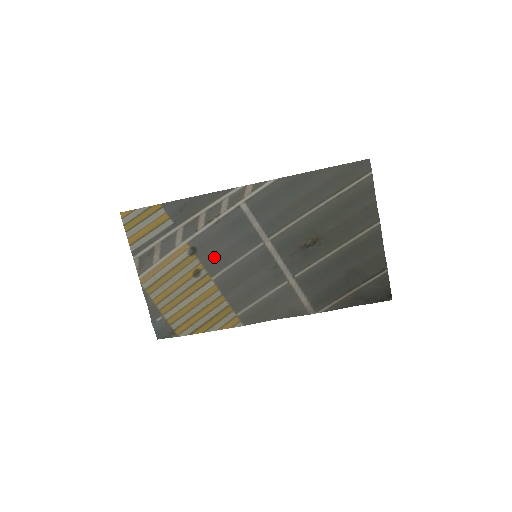
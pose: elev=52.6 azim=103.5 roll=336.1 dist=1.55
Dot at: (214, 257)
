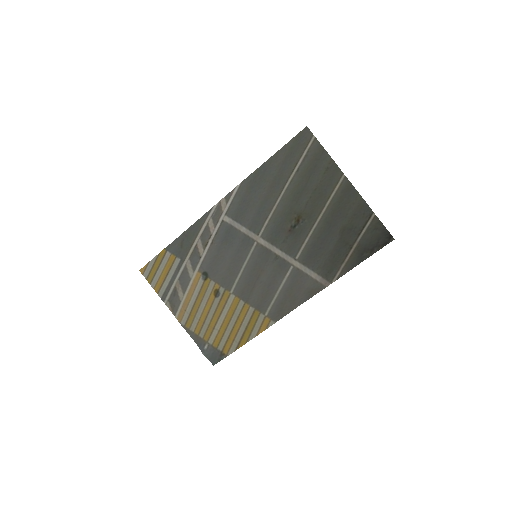
Dot at: (224, 273)
